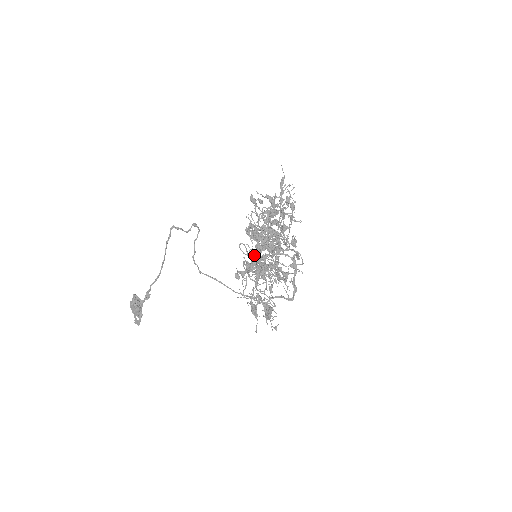
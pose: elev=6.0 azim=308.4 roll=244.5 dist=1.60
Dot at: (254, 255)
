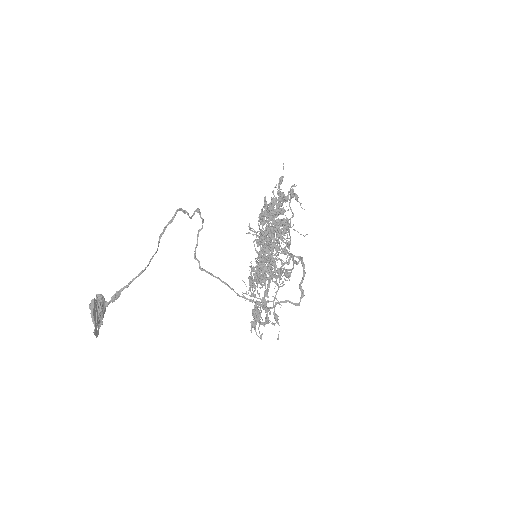
Dot at: (272, 254)
